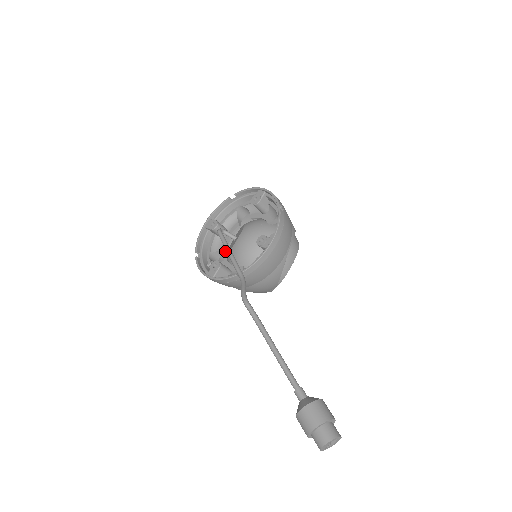
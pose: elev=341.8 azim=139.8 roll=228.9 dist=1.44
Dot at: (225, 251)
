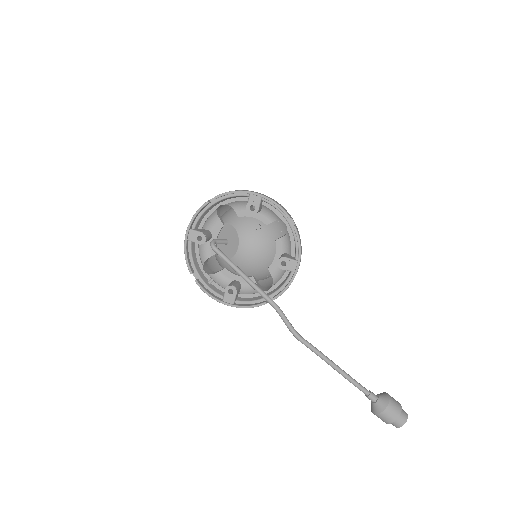
Dot at: occluded
